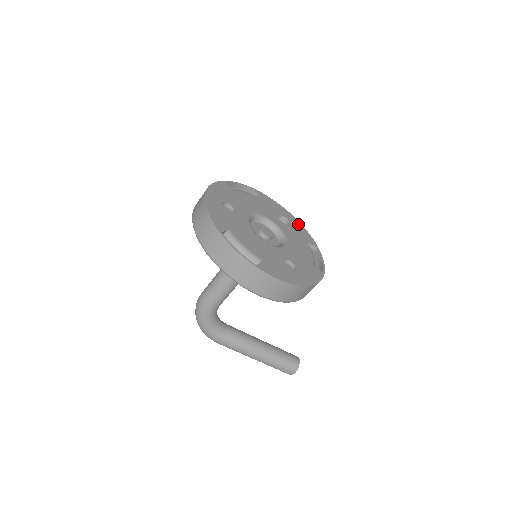
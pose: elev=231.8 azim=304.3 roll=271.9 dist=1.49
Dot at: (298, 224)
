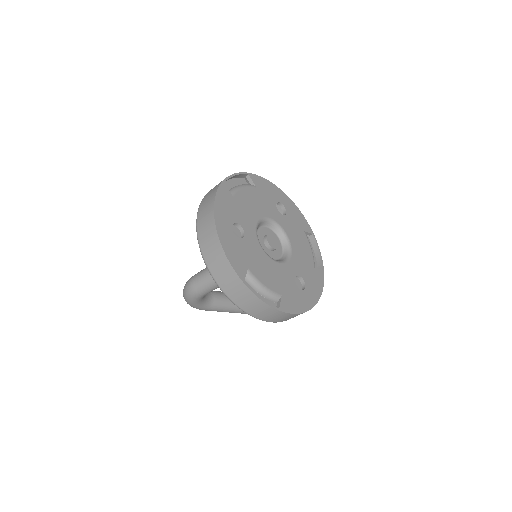
Dot at: (292, 206)
